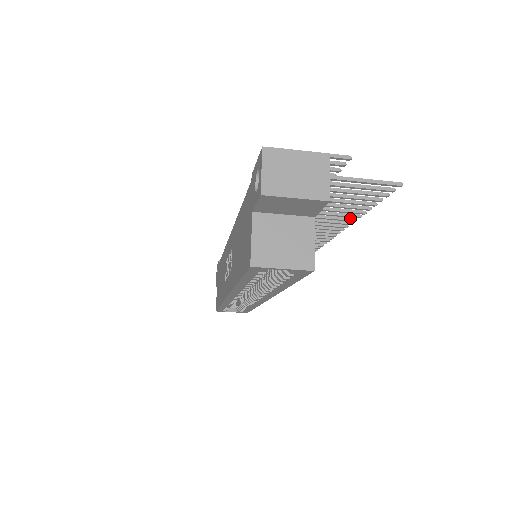
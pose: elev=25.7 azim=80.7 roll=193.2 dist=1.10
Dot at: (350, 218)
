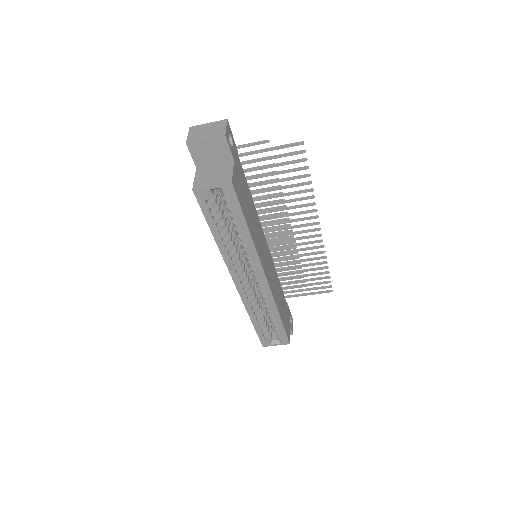
Dot at: (310, 203)
